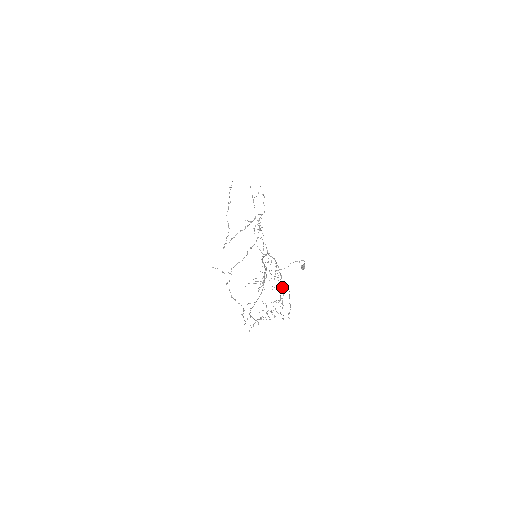
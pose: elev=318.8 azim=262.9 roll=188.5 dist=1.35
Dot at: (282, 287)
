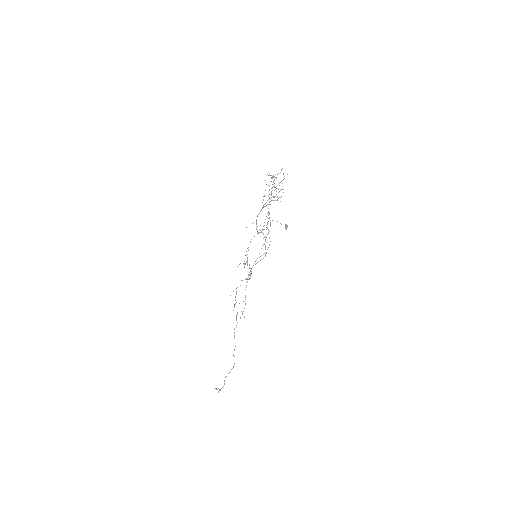
Dot at: occluded
